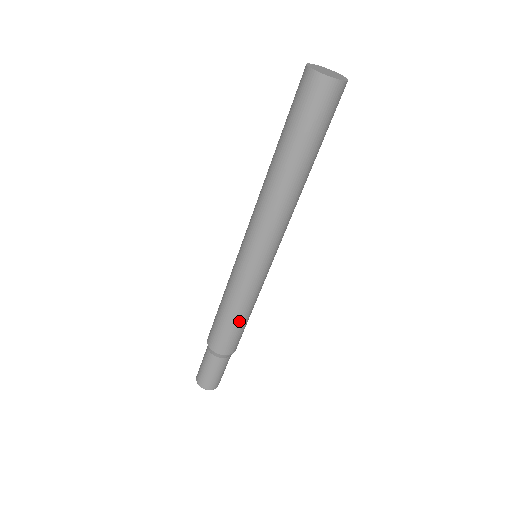
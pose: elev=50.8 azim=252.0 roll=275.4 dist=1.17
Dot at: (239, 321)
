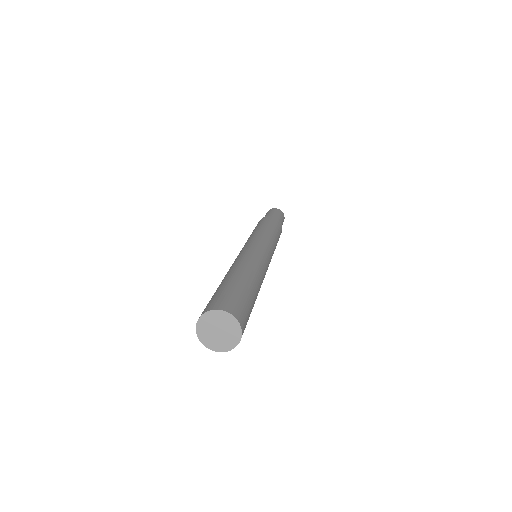
Dot at: occluded
